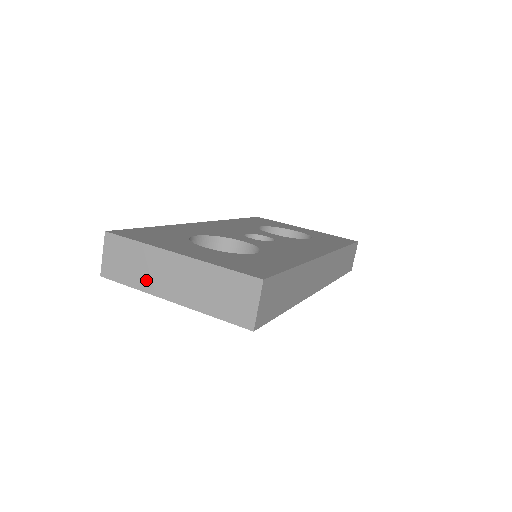
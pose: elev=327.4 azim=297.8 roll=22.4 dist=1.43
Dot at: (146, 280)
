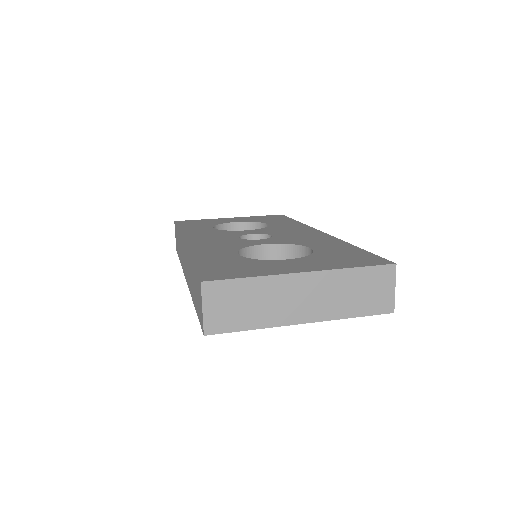
Dot at: (270, 314)
